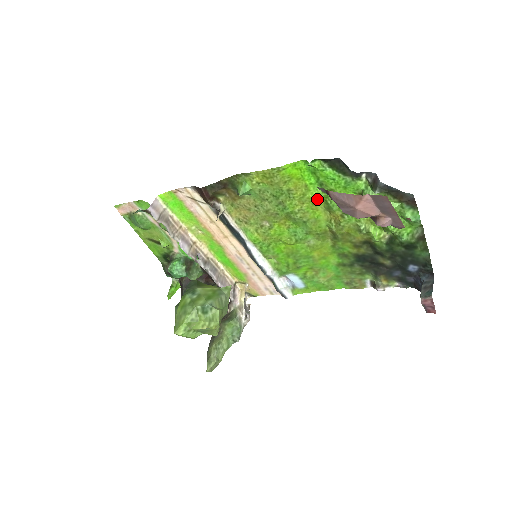
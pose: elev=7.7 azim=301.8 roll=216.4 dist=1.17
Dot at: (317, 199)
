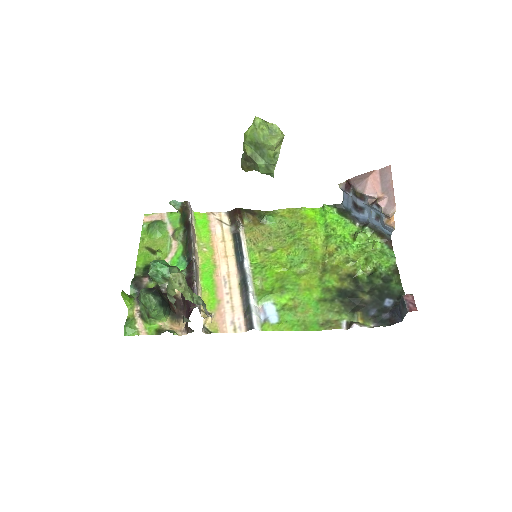
Dot at: (320, 235)
